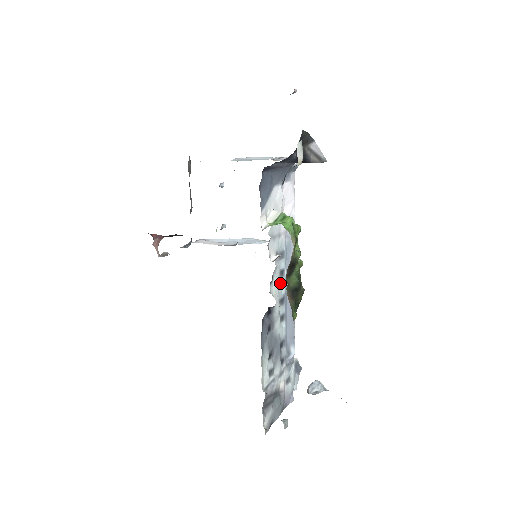
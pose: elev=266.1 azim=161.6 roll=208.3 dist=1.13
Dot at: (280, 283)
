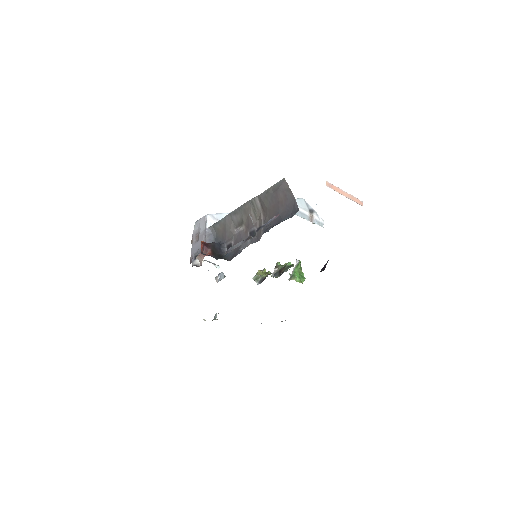
Dot at: occluded
